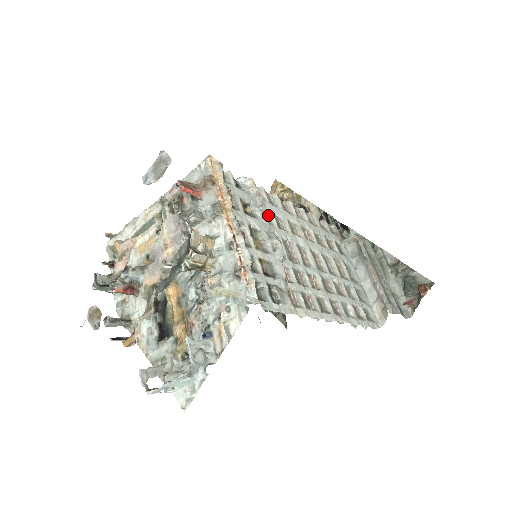
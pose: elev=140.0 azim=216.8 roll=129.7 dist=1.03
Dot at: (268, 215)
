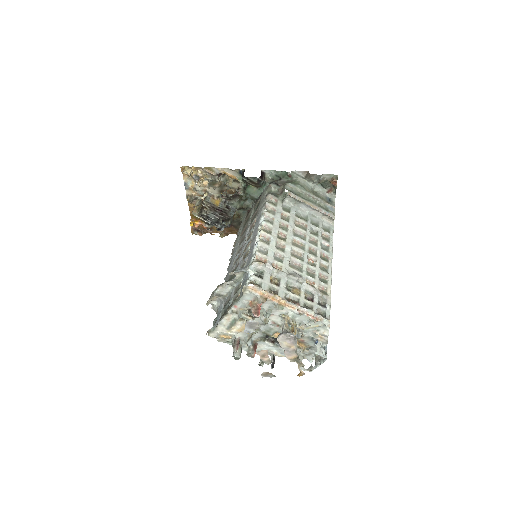
Dot at: (275, 264)
